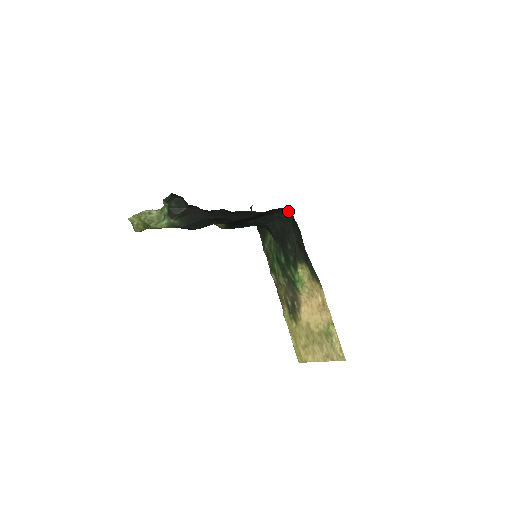
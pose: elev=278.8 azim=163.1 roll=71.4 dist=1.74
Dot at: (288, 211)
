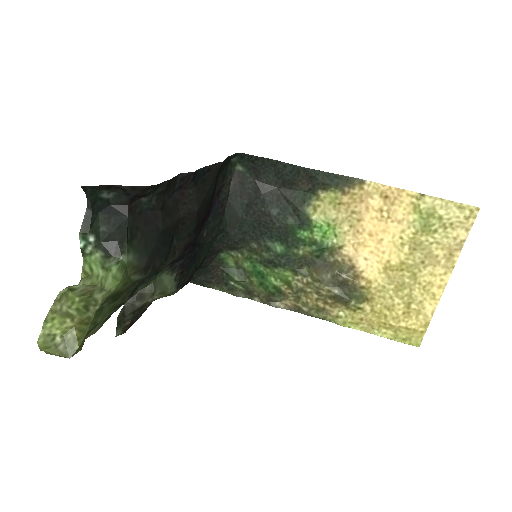
Dot at: (234, 169)
